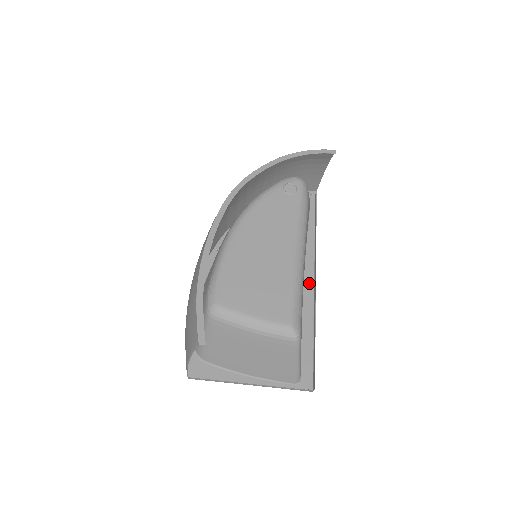
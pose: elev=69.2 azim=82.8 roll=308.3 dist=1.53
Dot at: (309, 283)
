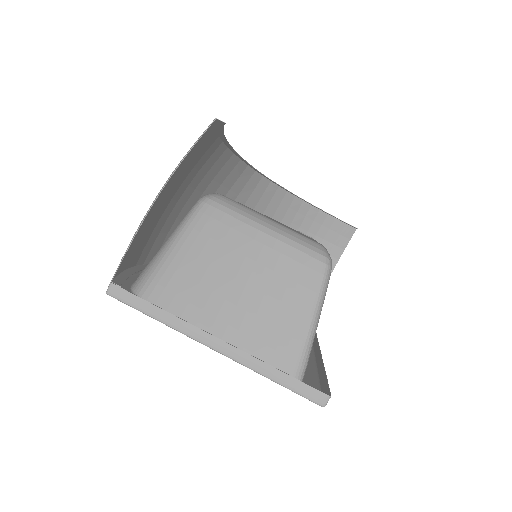
Dot at: occluded
